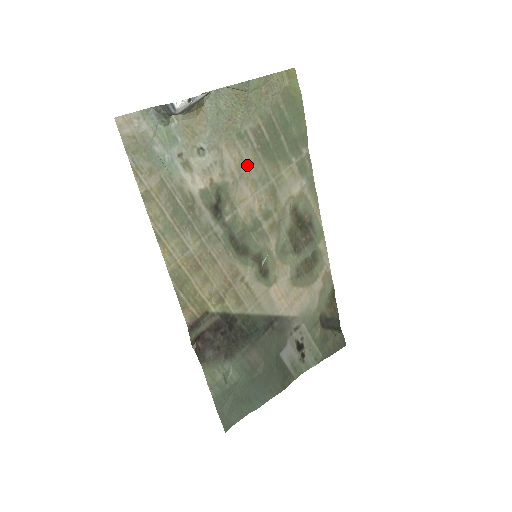
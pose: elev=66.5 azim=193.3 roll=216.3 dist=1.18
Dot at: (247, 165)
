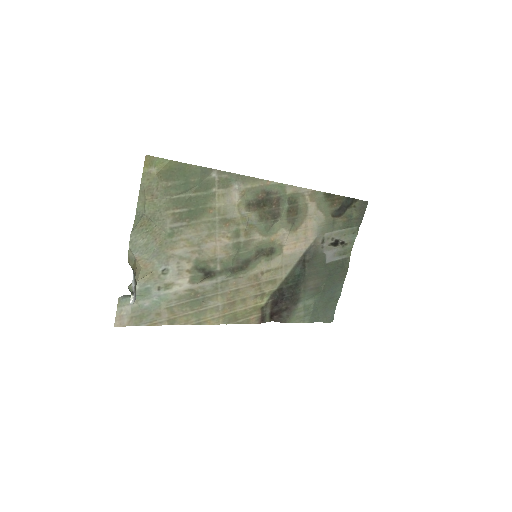
Dot at: (194, 237)
